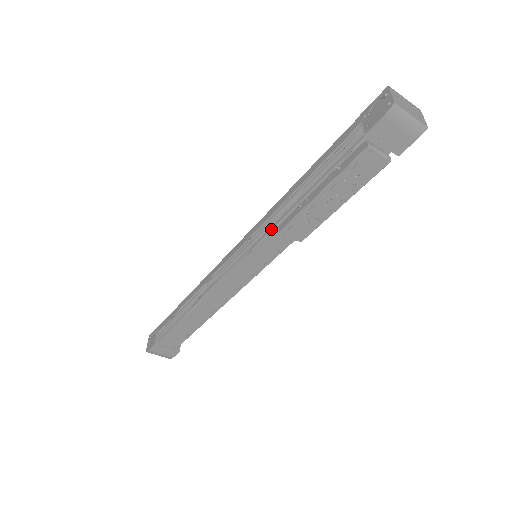
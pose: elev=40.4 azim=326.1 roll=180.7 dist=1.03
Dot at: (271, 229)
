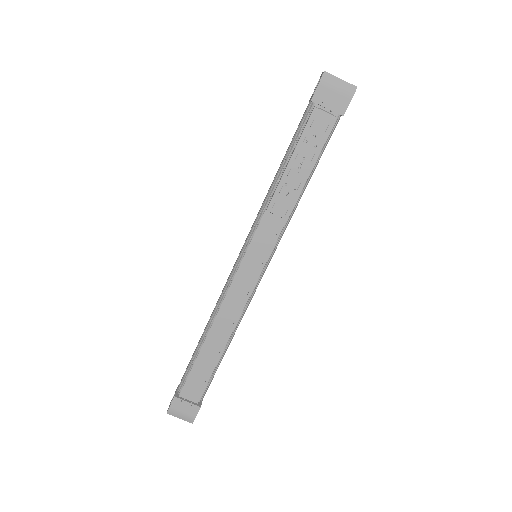
Dot at: (262, 217)
